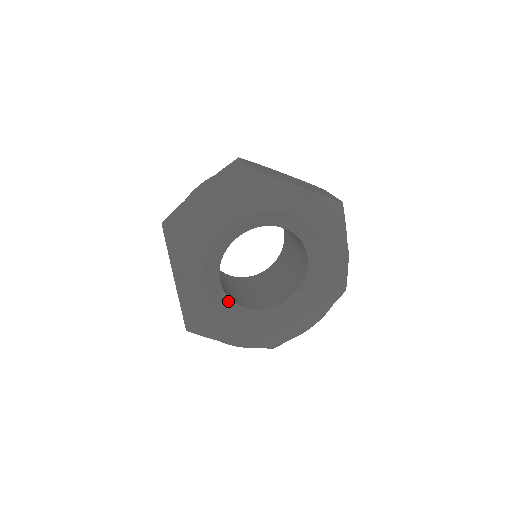
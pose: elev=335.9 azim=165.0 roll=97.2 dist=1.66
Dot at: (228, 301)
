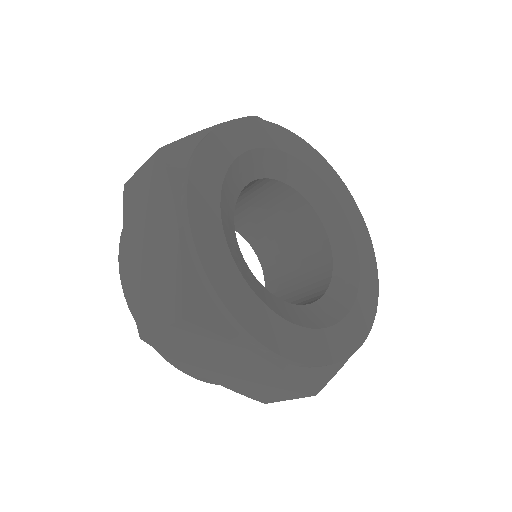
Dot at: (235, 198)
